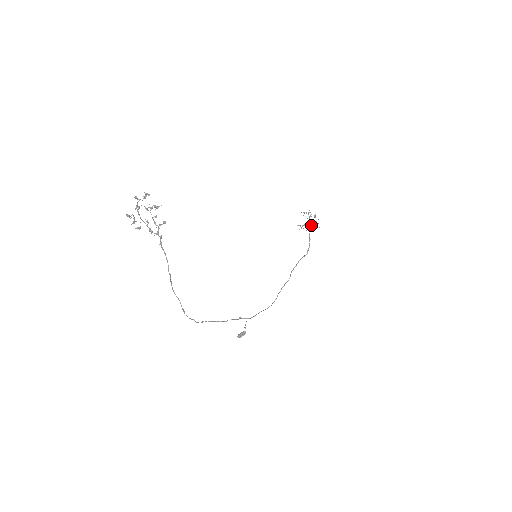
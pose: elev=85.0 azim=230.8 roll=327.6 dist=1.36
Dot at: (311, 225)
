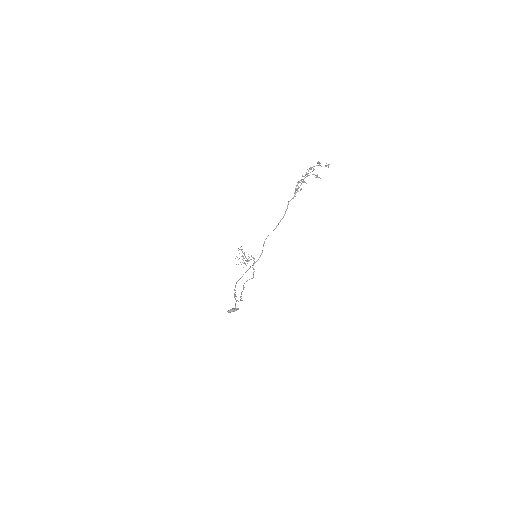
Dot at: occluded
